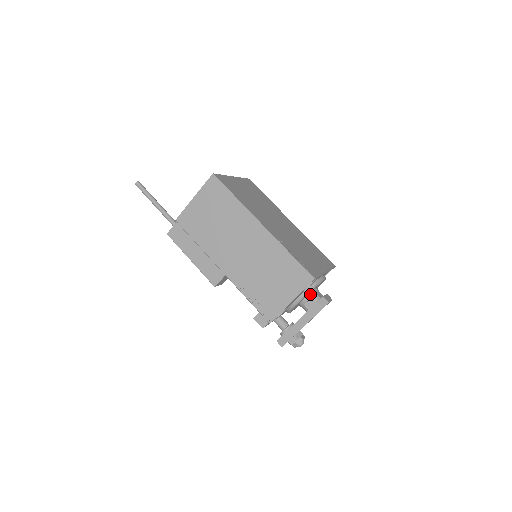
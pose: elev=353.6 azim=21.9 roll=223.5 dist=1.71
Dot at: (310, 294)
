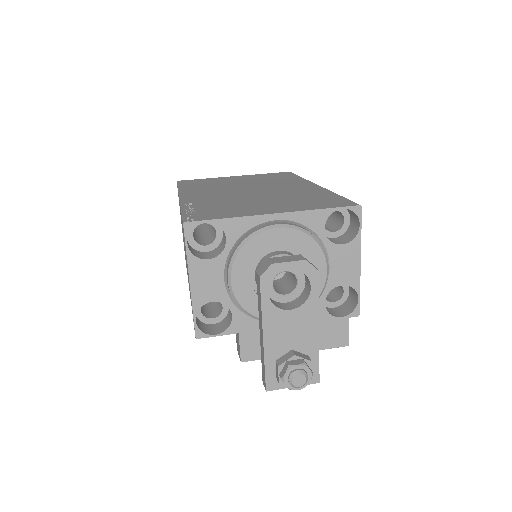
Dot at: (259, 266)
